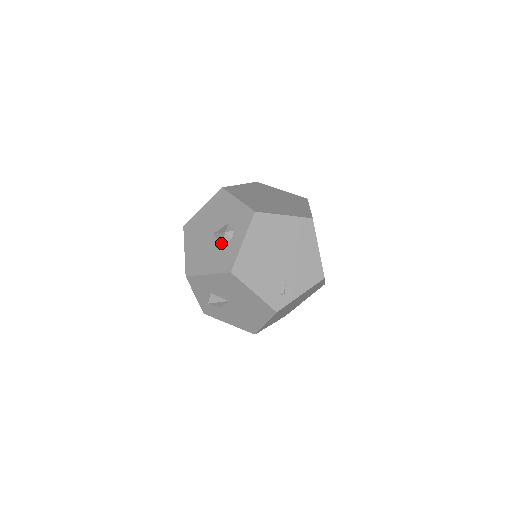
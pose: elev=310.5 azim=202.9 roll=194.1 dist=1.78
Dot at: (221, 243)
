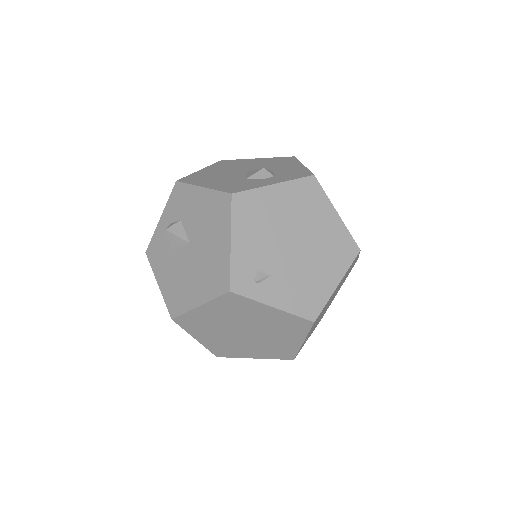
Dot at: (248, 176)
